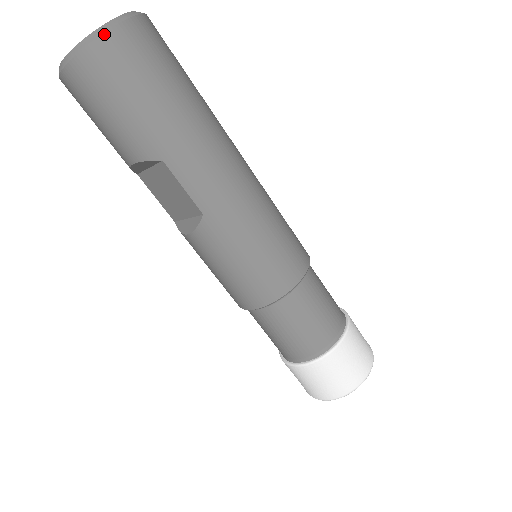
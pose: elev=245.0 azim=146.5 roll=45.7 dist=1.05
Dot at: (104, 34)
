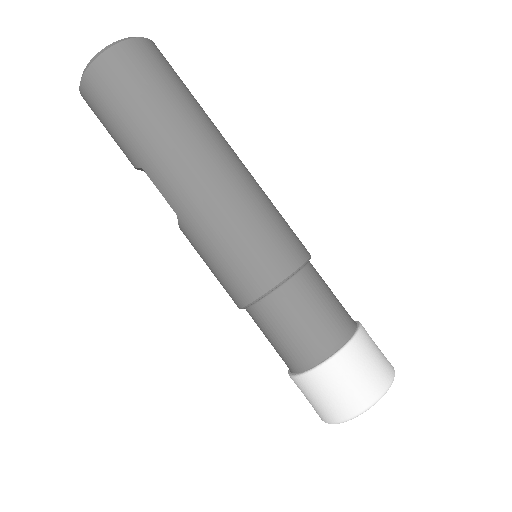
Dot at: (89, 68)
